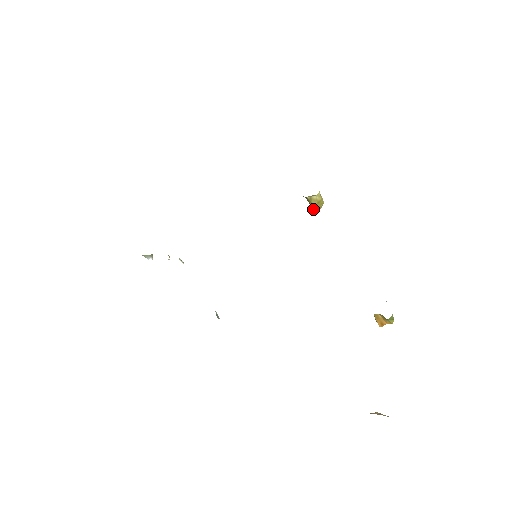
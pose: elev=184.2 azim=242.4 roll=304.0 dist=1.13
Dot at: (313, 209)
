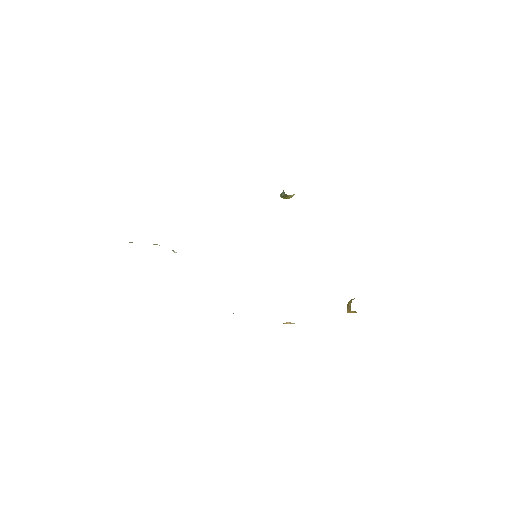
Dot at: (283, 198)
